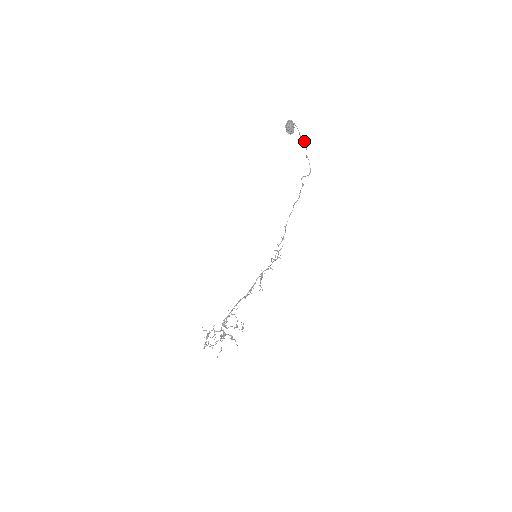
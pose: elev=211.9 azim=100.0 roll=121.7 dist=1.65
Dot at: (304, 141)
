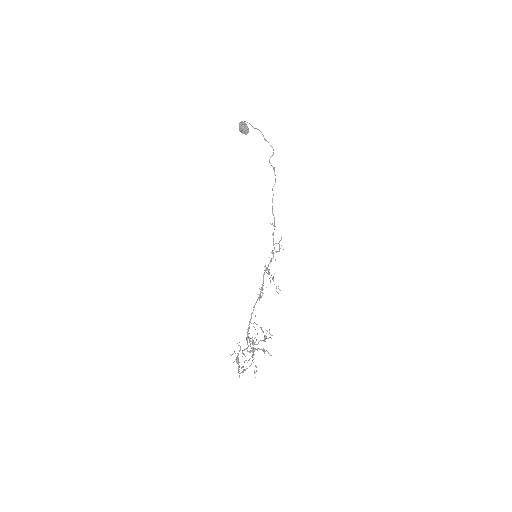
Dot at: (257, 129)
